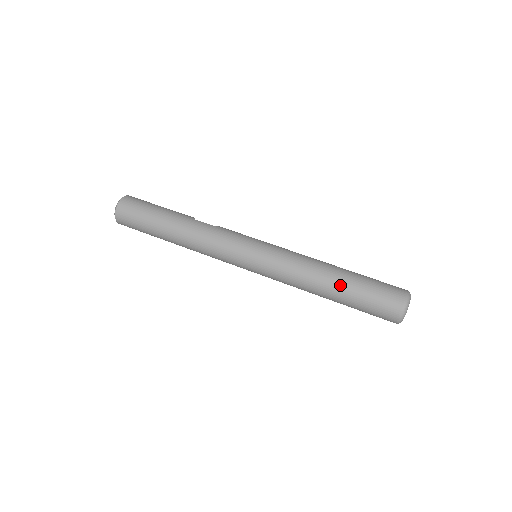
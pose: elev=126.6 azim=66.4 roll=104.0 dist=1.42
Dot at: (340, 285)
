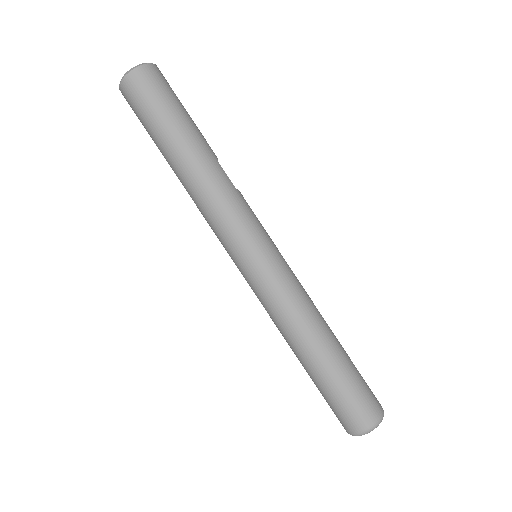
Dot at: (325, 360)
